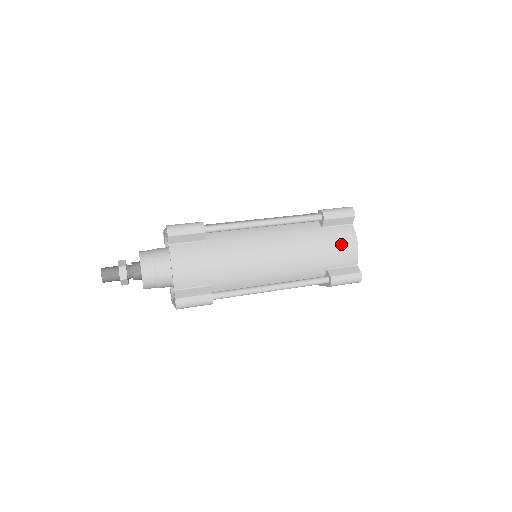
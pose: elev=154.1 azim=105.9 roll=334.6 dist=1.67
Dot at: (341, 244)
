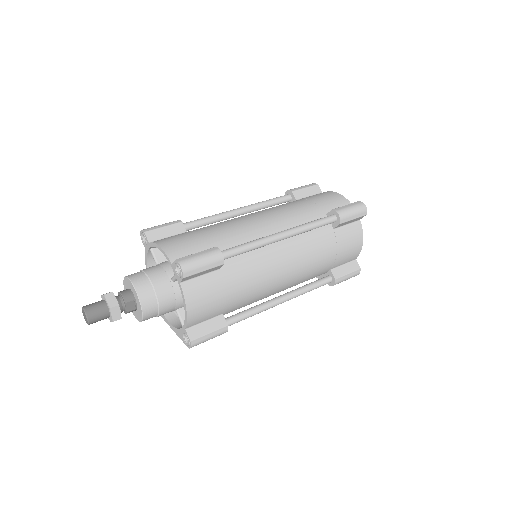
Dot at: (349, 245)
